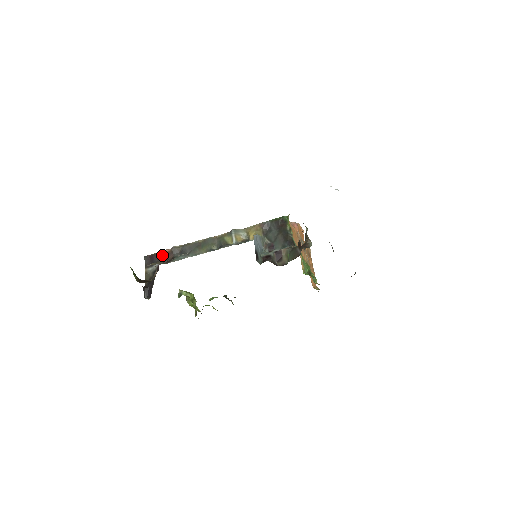
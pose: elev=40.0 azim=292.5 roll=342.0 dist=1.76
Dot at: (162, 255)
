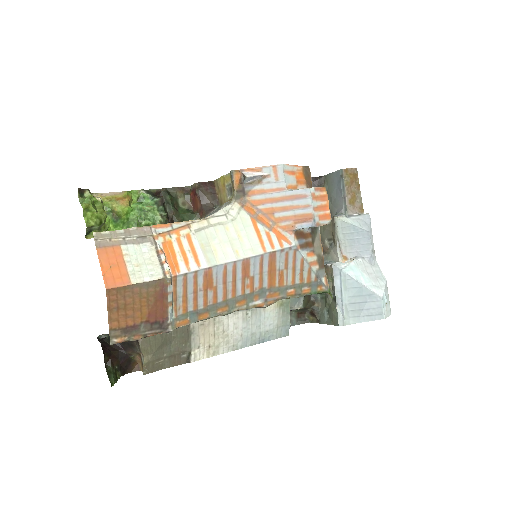
Dot at: (146, 336)
